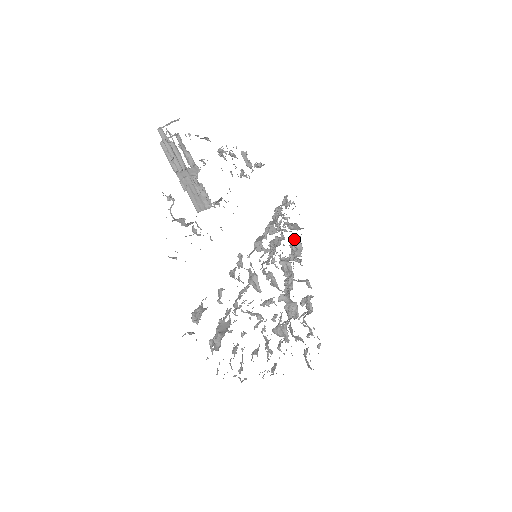
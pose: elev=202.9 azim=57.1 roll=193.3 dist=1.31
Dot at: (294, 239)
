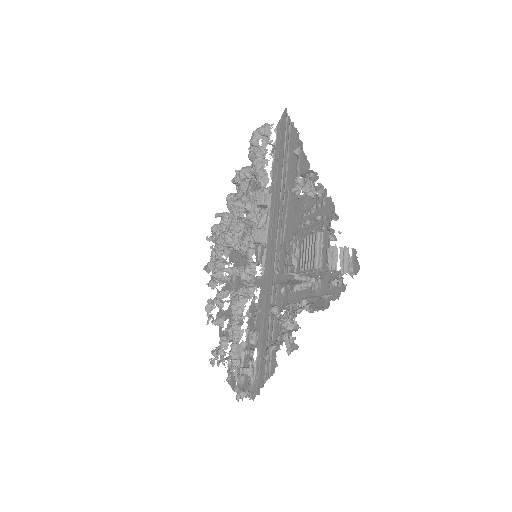
Dot at: (250, 175)
